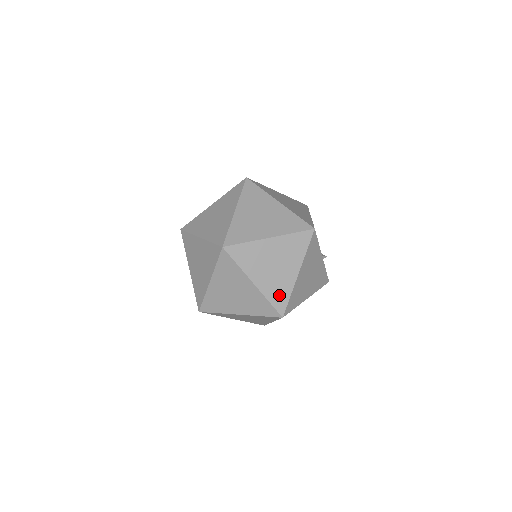
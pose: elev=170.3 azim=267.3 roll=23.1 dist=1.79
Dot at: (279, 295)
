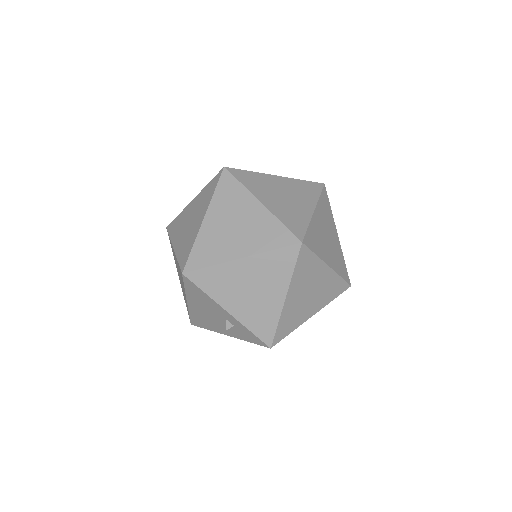
Dot at: (294, 221)
